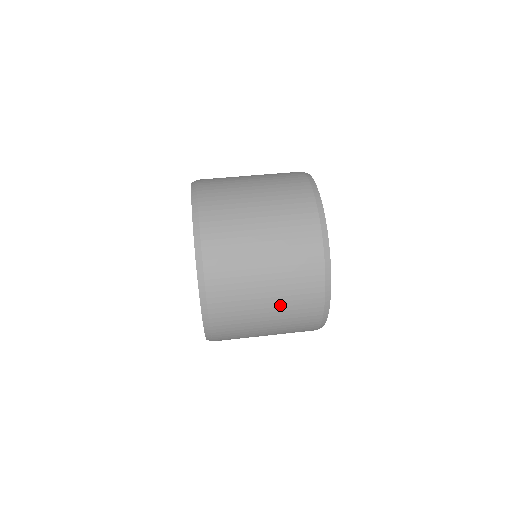
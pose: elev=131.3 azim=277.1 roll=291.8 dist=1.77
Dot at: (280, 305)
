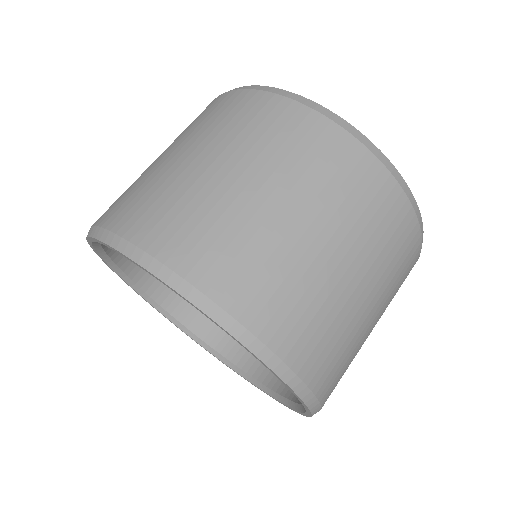
Dot at: (385, 300)
